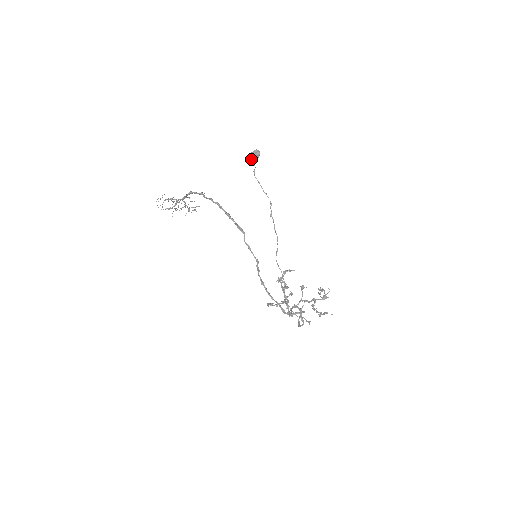
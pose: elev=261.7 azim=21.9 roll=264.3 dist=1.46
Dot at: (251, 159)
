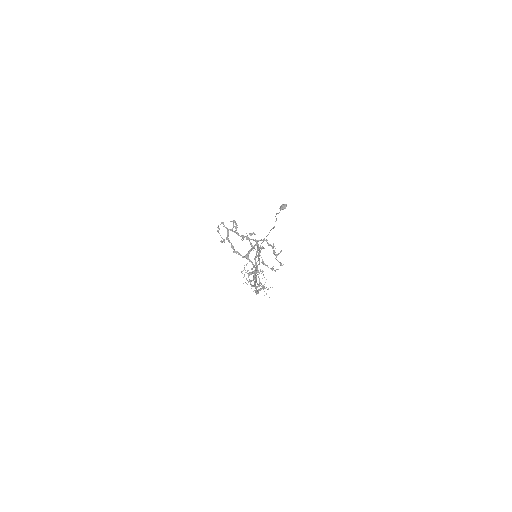
Dot at: (280, 208)
